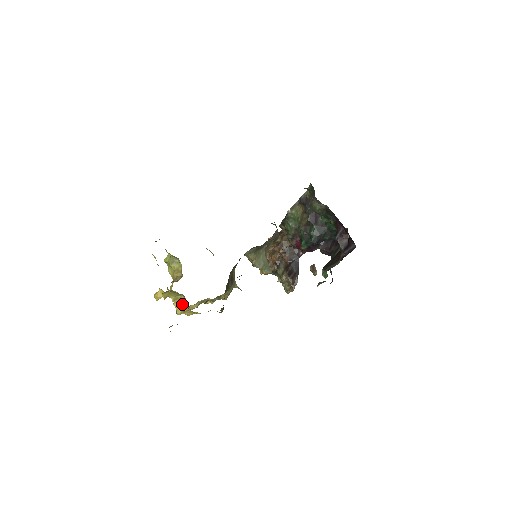
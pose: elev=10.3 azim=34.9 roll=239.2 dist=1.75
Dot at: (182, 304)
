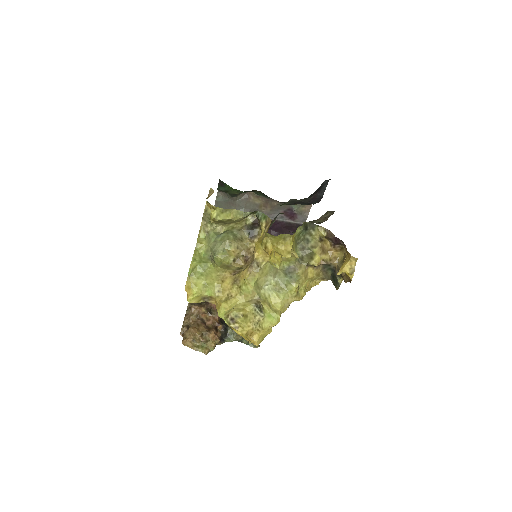
Dot at: (300, 266)
